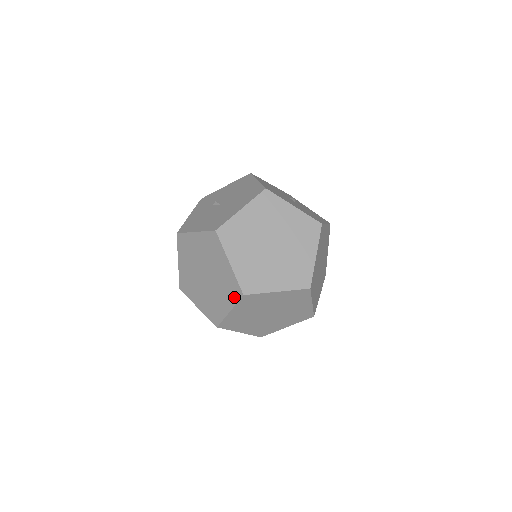
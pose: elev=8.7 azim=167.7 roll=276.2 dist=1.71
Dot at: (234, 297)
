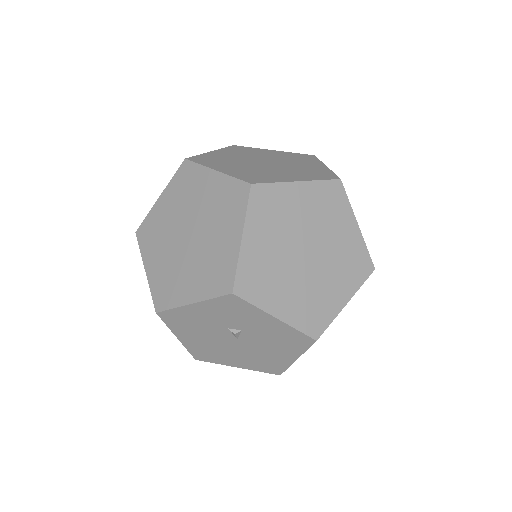
Dot at: occluded
